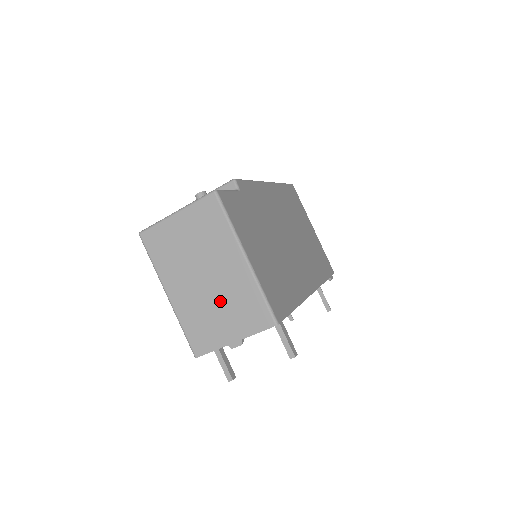
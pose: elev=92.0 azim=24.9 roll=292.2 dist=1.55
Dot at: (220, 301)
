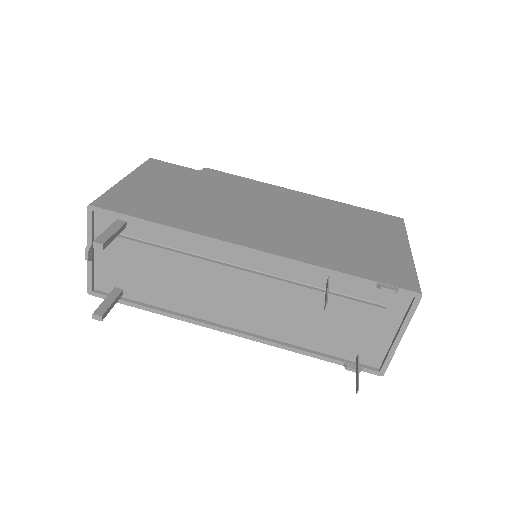
Dot at: occluded
